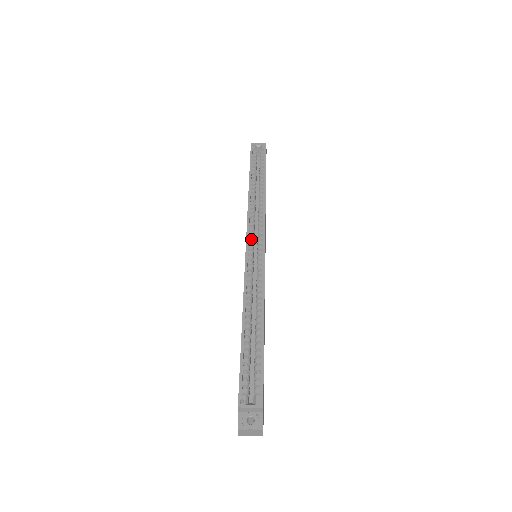
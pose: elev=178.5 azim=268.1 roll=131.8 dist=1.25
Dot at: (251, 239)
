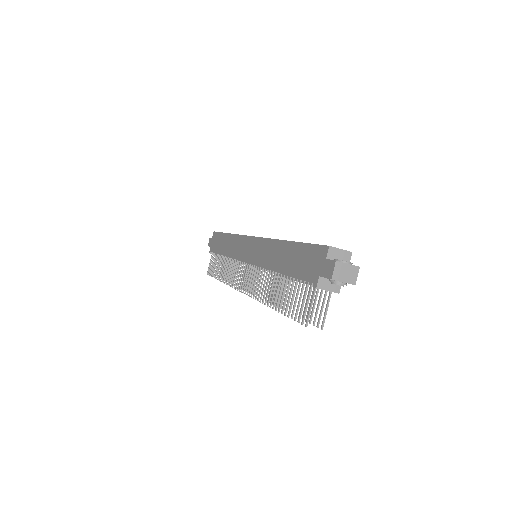
Dot at: occluded
